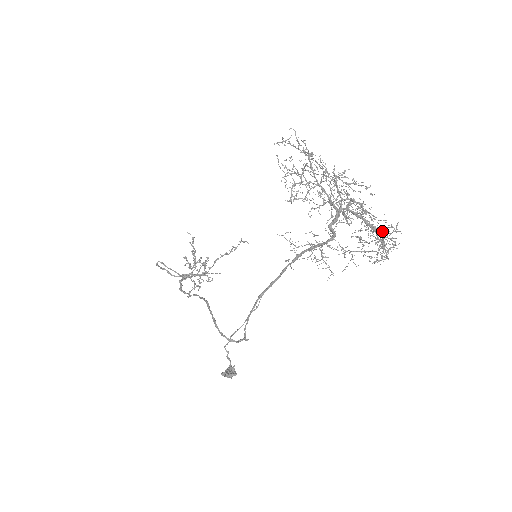
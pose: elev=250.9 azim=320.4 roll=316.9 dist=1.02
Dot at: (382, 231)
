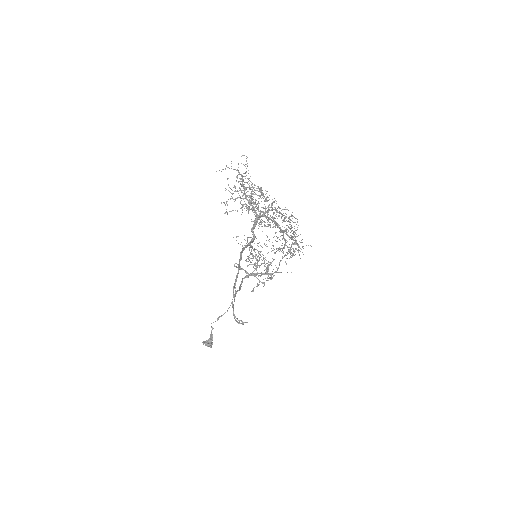
Dot at: (286, 231)
